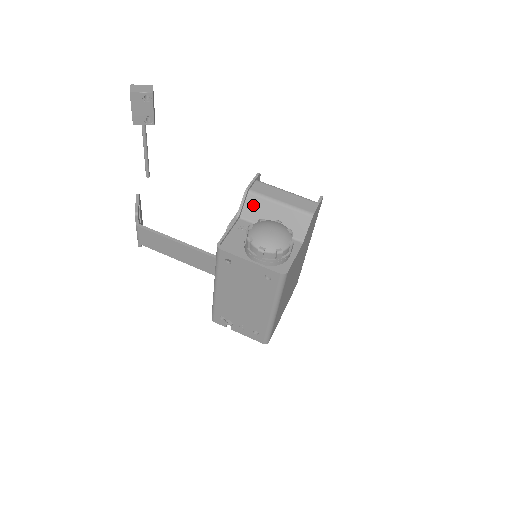
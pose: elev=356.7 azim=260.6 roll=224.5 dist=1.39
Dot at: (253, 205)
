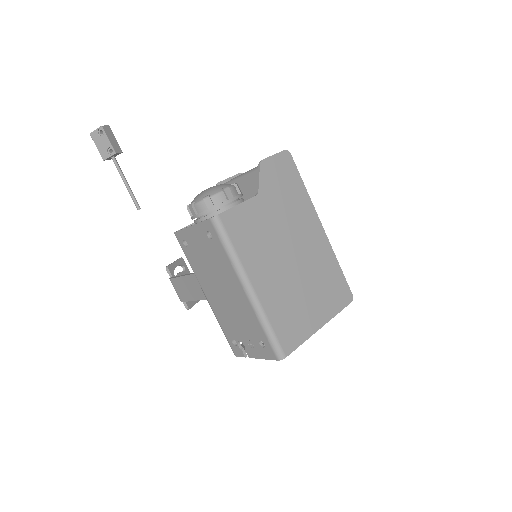
Dot at: occluded
